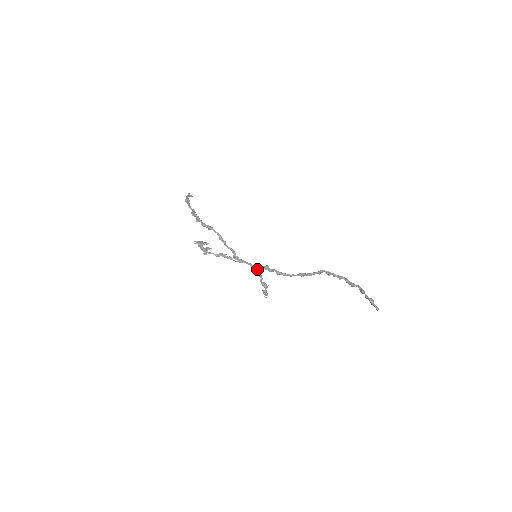
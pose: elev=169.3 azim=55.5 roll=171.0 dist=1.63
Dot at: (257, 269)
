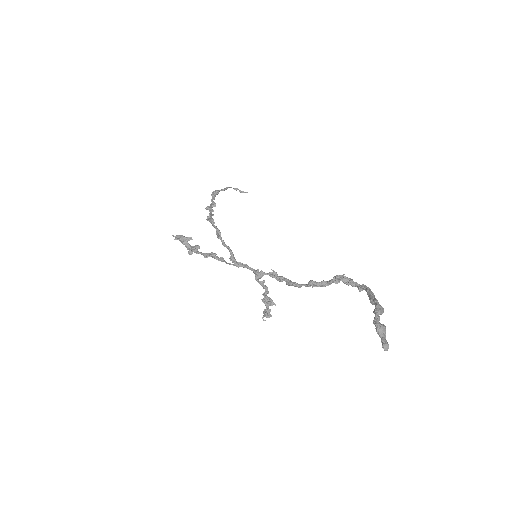
Dot at: (258, 276)
